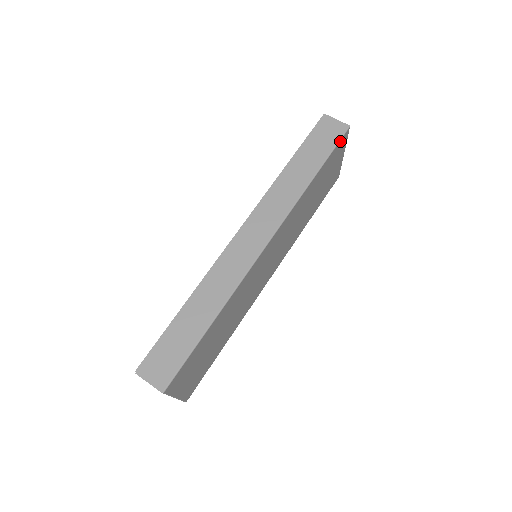
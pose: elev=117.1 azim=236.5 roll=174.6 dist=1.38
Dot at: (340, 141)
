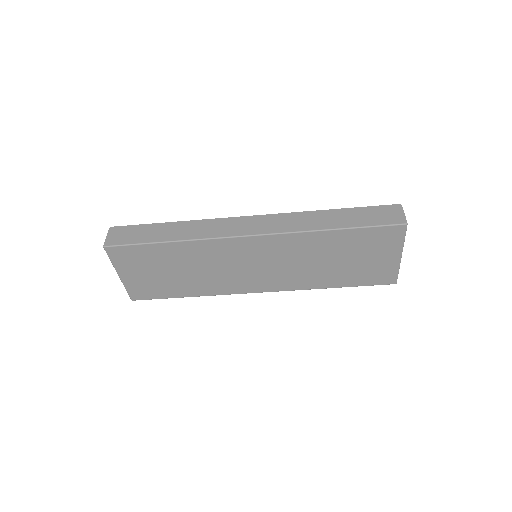
Dot at: (387, 227)
